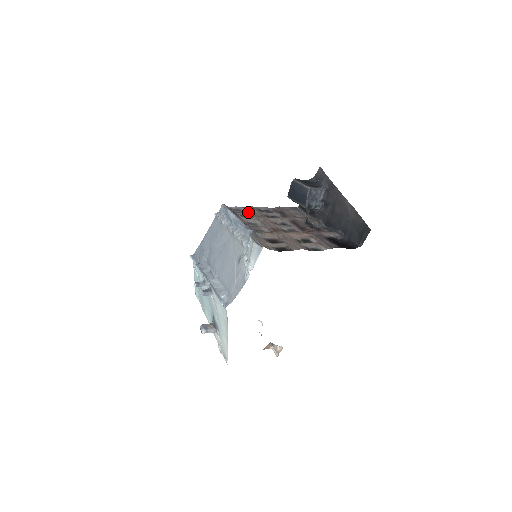
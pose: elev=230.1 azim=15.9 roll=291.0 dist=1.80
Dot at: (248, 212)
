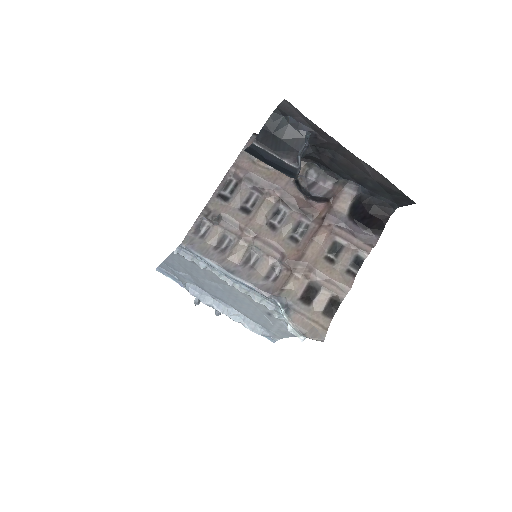
Dot at: (219, 227)
